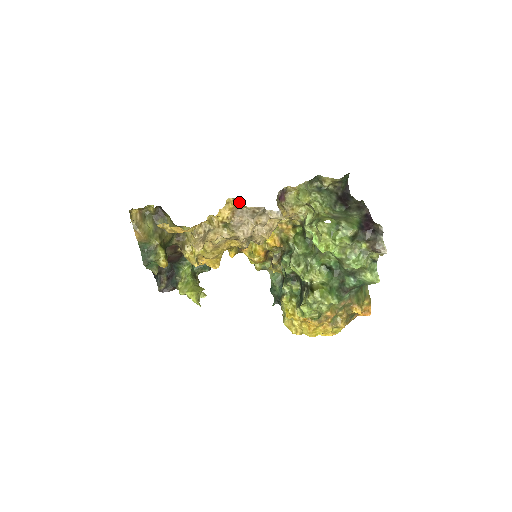
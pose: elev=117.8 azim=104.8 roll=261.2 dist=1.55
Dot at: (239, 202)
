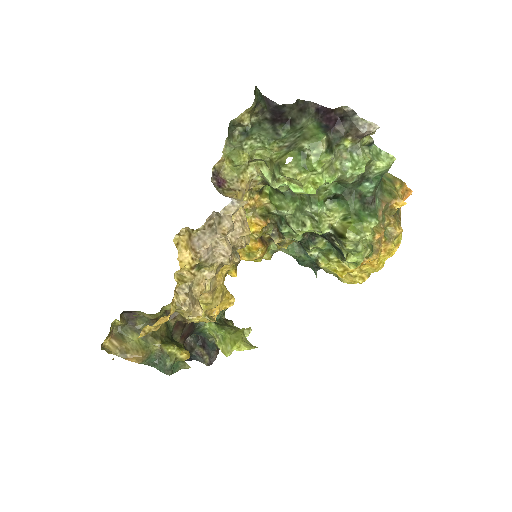
Dot at: (187, 231)
